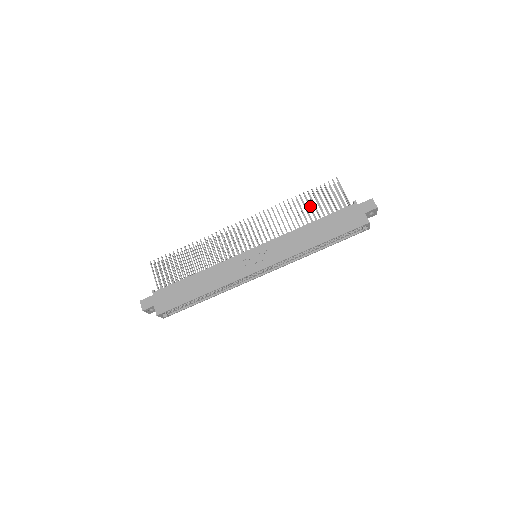
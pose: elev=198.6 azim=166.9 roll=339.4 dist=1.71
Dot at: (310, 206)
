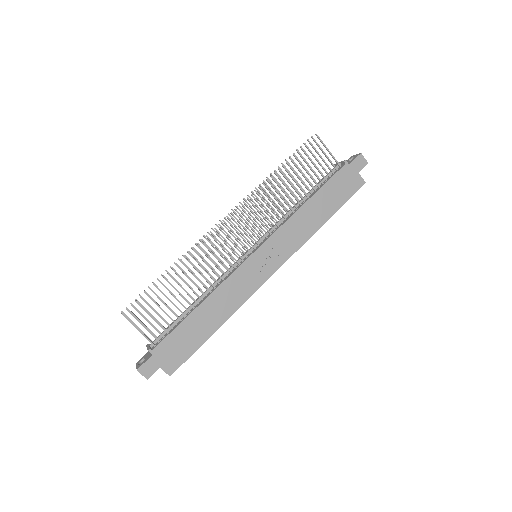
Dot at: (299, 178)
